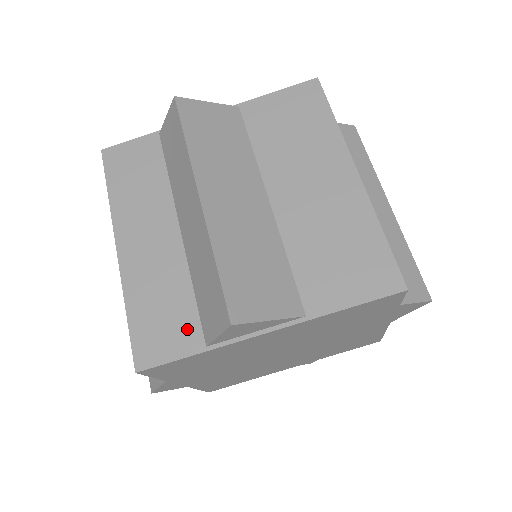
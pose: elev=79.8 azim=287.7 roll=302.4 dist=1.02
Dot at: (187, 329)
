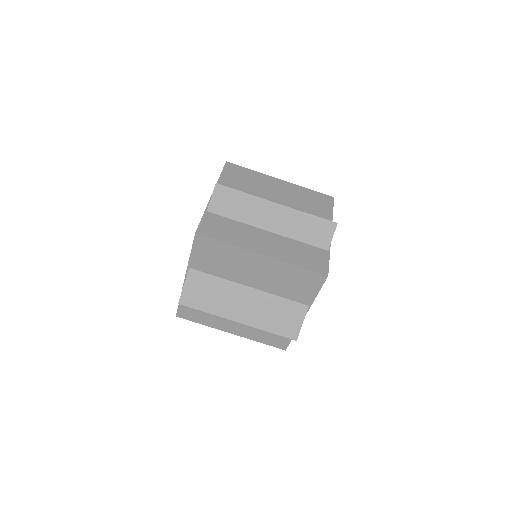
Dot at: occluded
